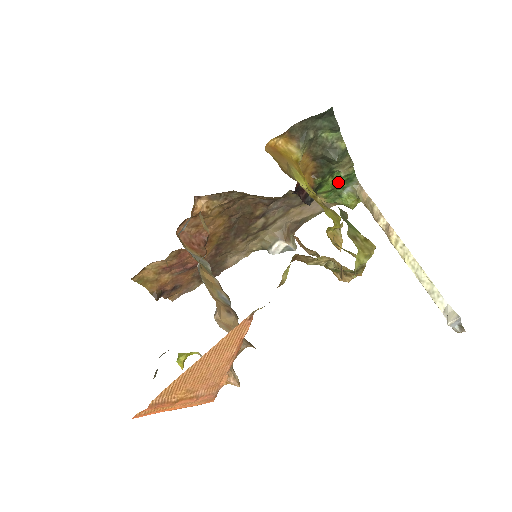
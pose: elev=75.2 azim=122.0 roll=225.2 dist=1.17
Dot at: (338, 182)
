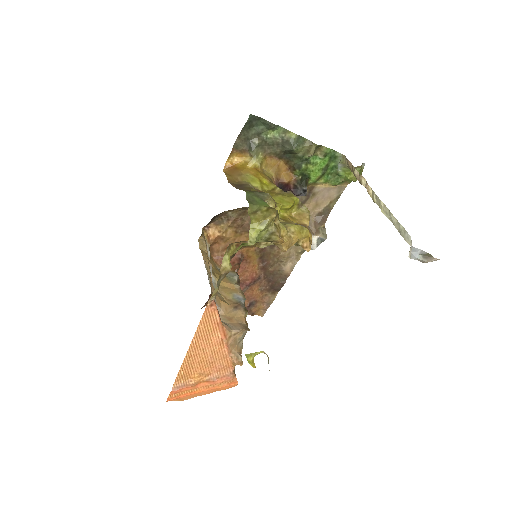
Dot at: (324, 164)
